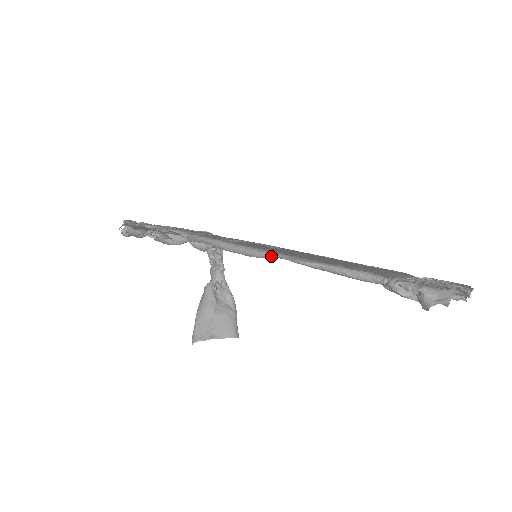
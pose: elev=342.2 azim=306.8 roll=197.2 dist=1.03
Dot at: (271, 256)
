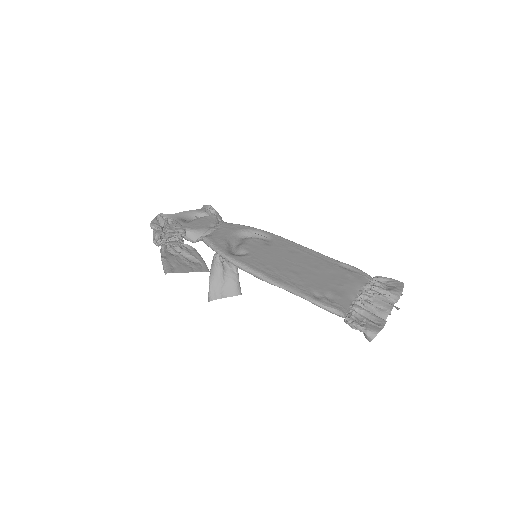
Dot at: (271, 284)
